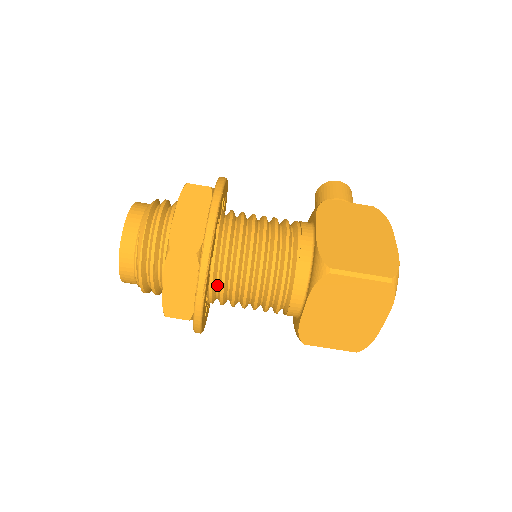
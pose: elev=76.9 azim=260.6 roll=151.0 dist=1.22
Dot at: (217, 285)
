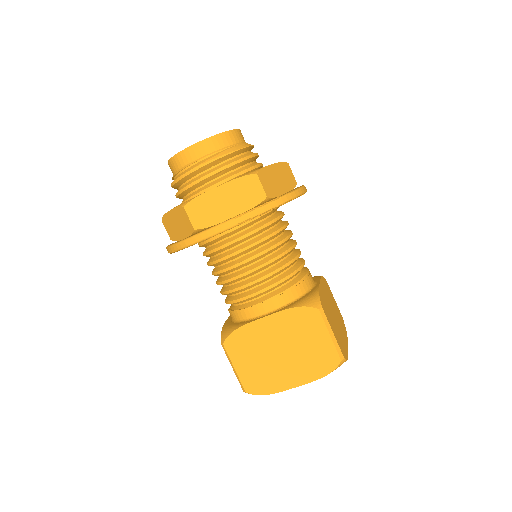
Dot at: (234, 235)
